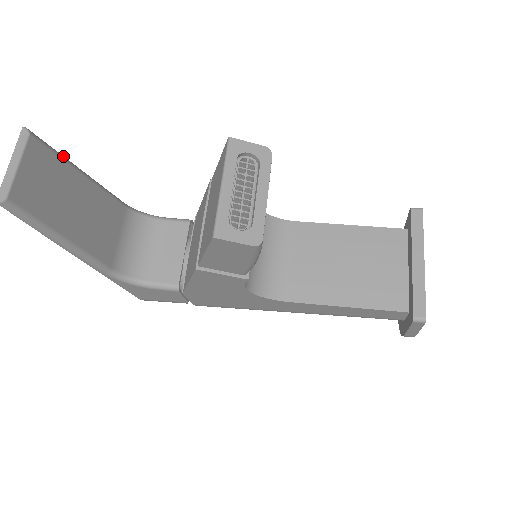
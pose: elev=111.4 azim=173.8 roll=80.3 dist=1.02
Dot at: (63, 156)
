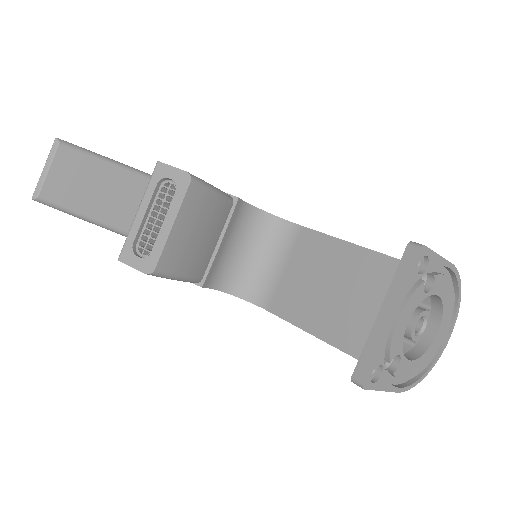
Dot at: (97, 155)
